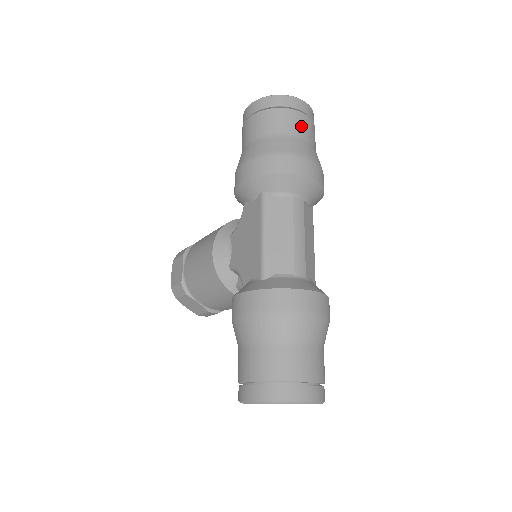
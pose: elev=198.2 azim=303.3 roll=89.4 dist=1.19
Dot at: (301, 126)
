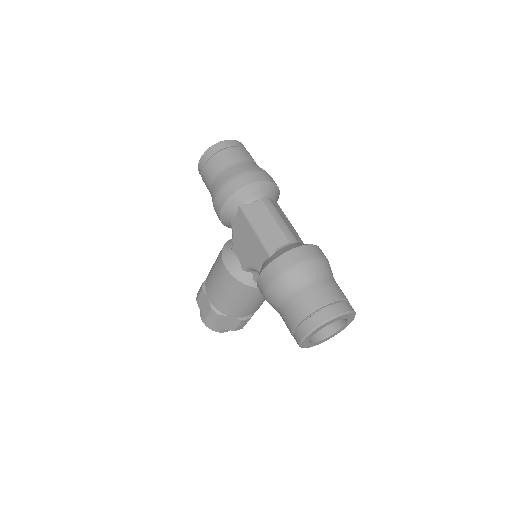
Dot at: (241, 155)
